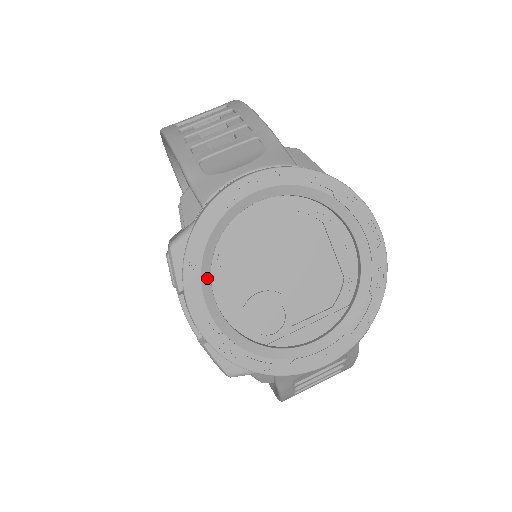
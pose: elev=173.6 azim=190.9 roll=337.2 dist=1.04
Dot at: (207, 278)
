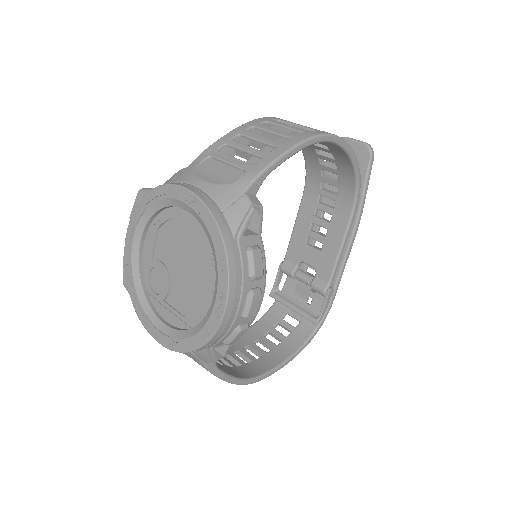
Dot at: (143, 225)
